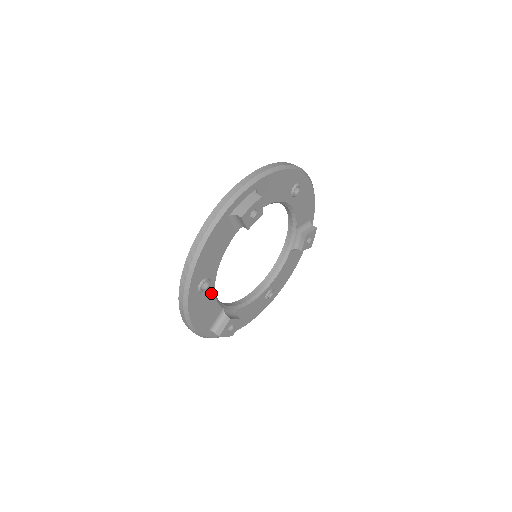
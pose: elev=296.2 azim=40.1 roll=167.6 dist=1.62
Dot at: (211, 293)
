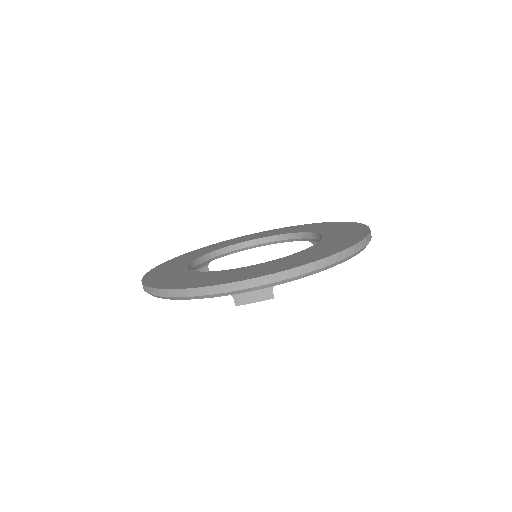
Dot at: occluded
